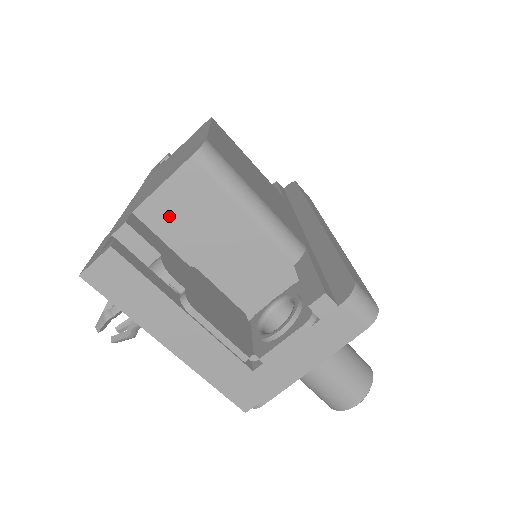
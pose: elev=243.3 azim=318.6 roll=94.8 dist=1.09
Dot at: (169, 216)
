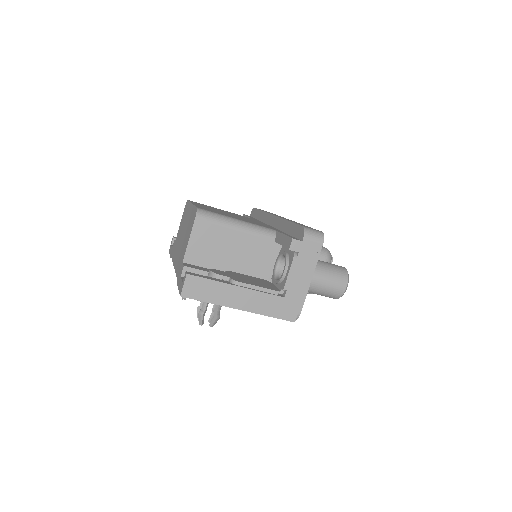
Dot at: (201, 253)
